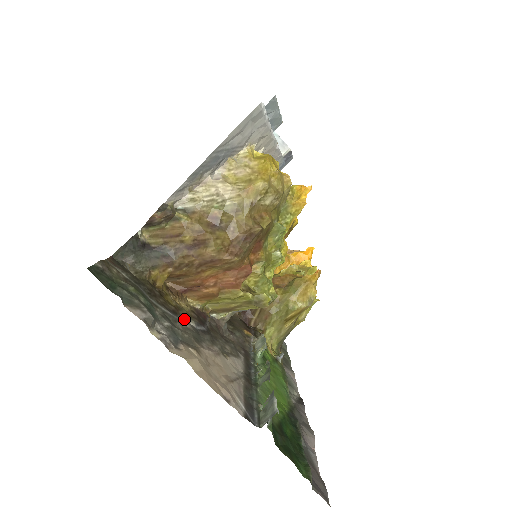
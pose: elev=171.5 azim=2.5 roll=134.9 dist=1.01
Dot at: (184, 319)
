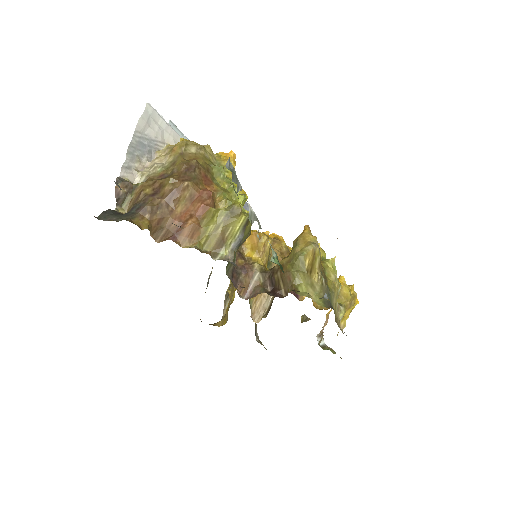
Dot at: occluded
